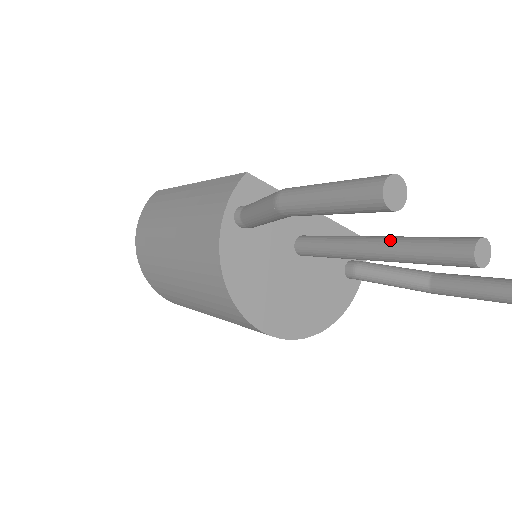
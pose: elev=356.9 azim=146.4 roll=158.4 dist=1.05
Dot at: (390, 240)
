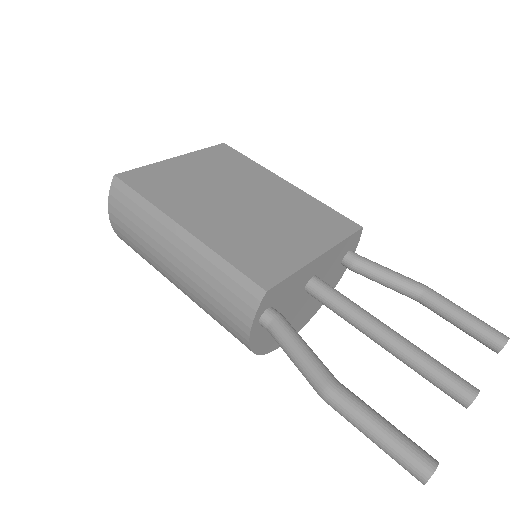
Dot at: (402, 353)
